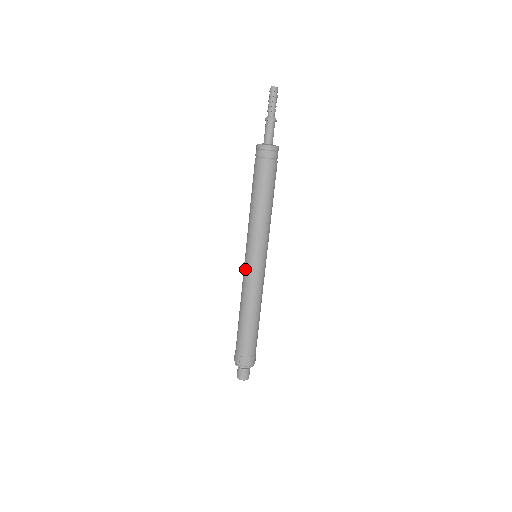
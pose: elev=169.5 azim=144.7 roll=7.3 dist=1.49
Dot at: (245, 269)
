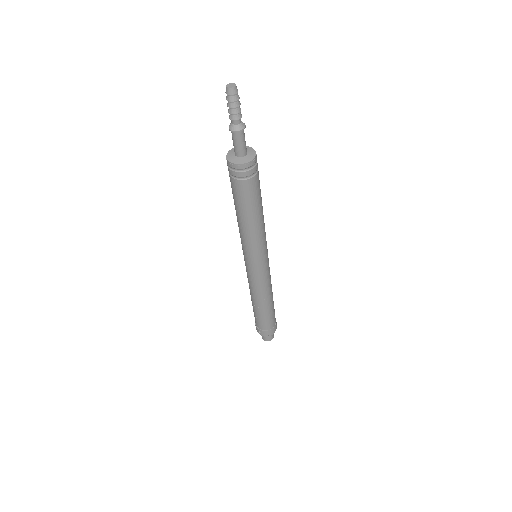
Dot at: (247, 271)
